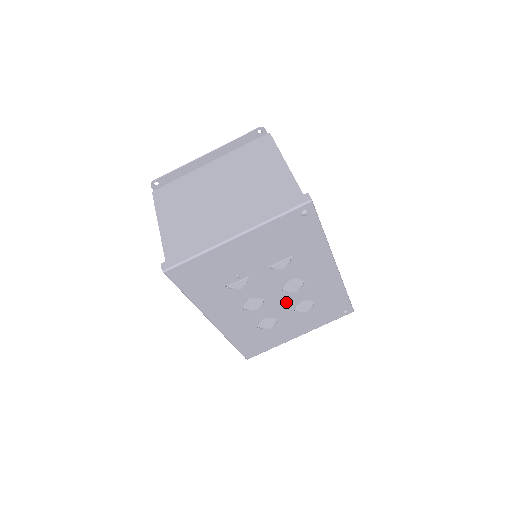
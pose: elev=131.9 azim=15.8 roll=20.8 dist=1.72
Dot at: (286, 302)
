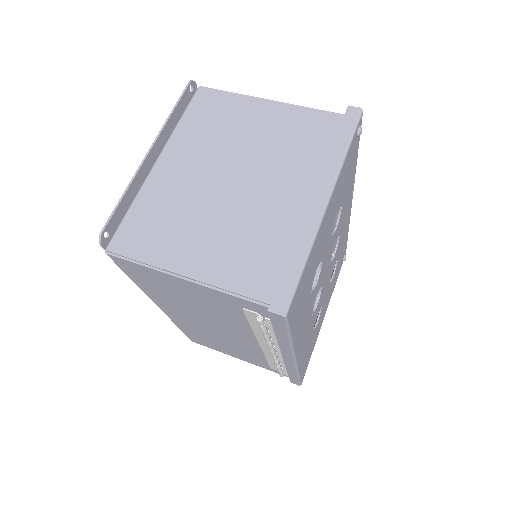
Dot at: (328, 277)
